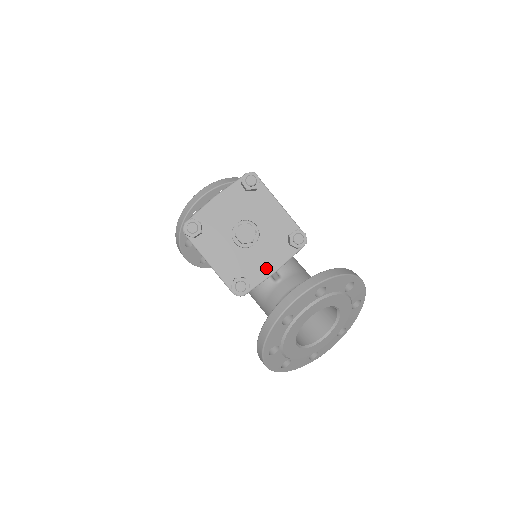
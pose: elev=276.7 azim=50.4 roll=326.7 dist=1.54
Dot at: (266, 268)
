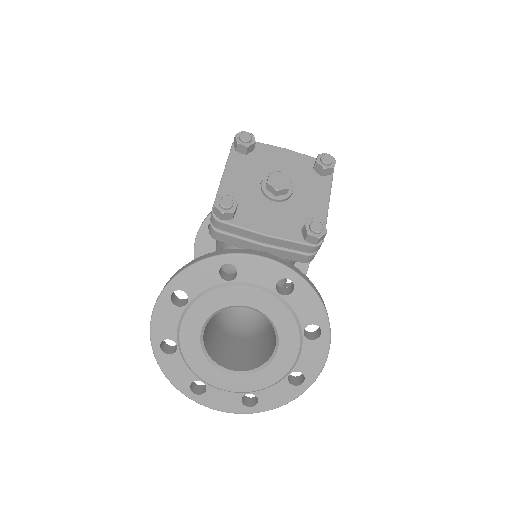
Dot at: (262, 224)
